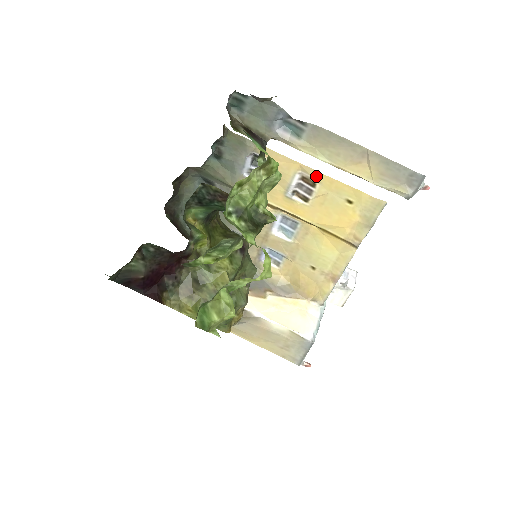
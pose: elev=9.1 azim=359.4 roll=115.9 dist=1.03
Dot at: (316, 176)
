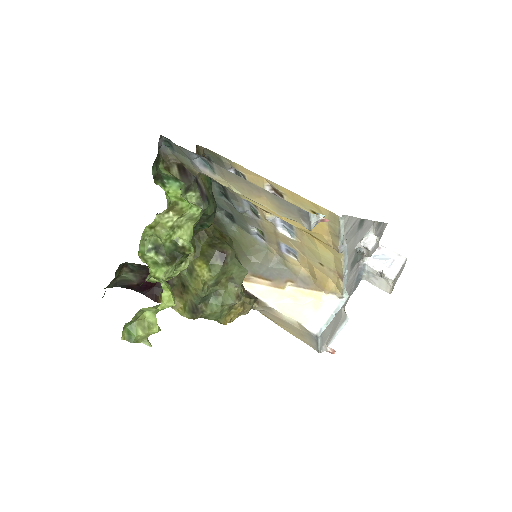
Dot at: (279, 188)
